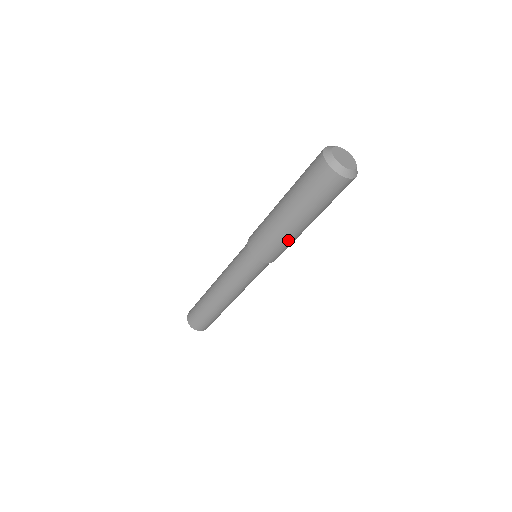
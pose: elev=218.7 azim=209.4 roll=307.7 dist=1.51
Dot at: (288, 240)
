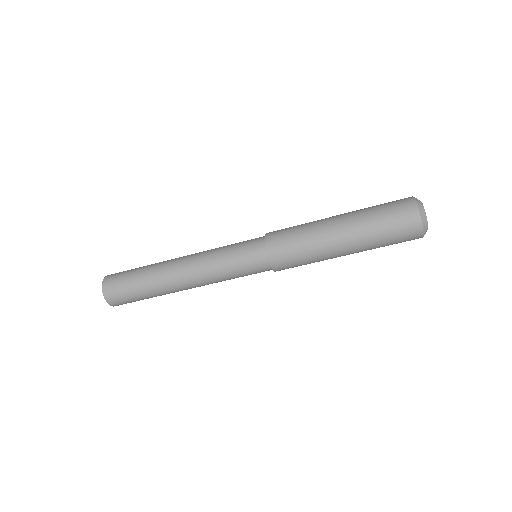
Dot at: (315, 253)
